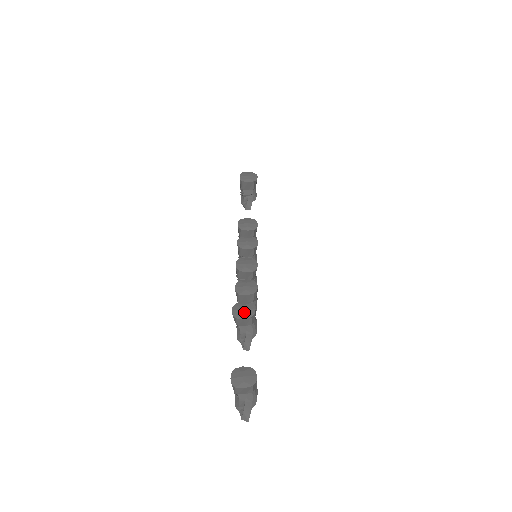
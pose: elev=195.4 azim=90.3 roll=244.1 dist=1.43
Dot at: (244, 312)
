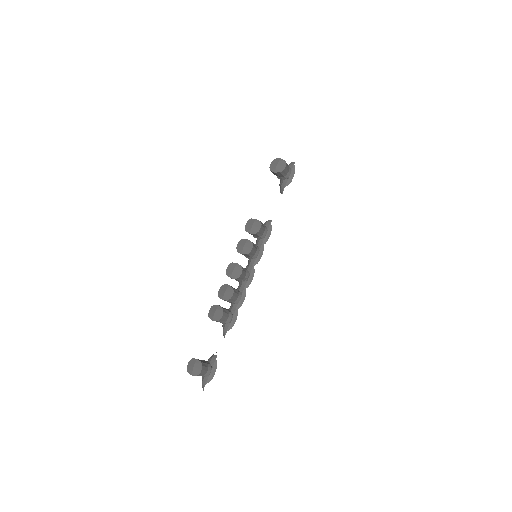
Dot at: (214, 315)
